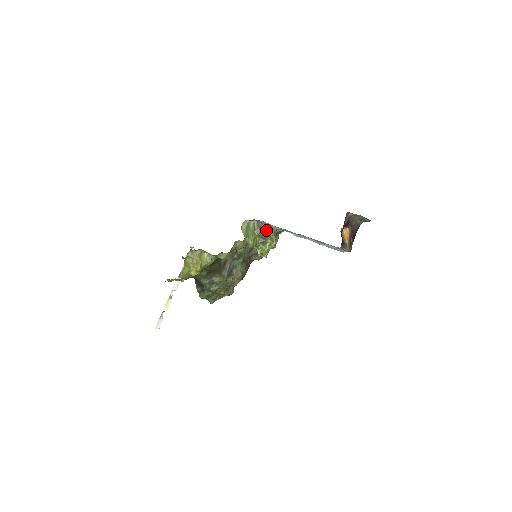
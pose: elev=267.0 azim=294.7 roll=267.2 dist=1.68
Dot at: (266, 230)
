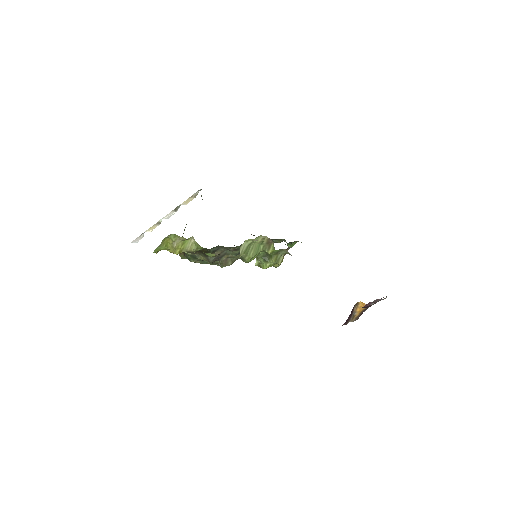
Dot at: (275, 251)
